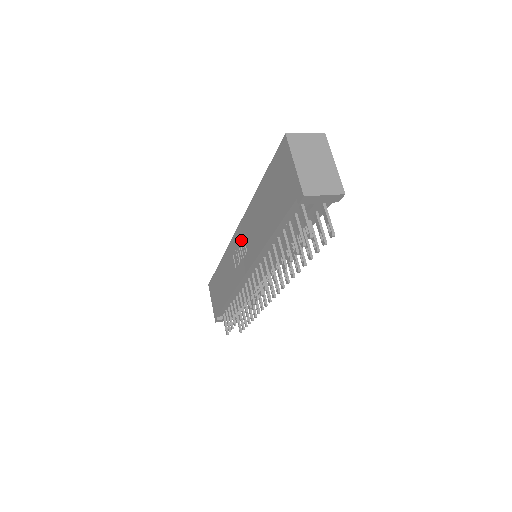
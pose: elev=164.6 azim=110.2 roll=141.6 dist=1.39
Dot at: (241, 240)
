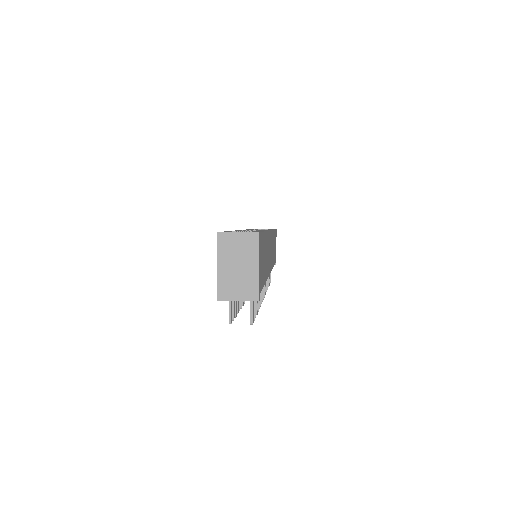
Dot at: occluded
